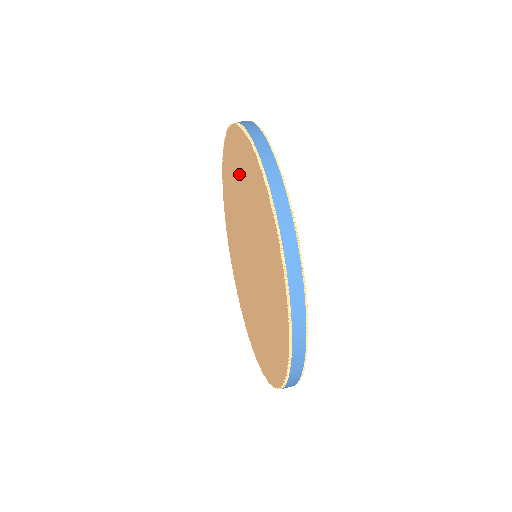
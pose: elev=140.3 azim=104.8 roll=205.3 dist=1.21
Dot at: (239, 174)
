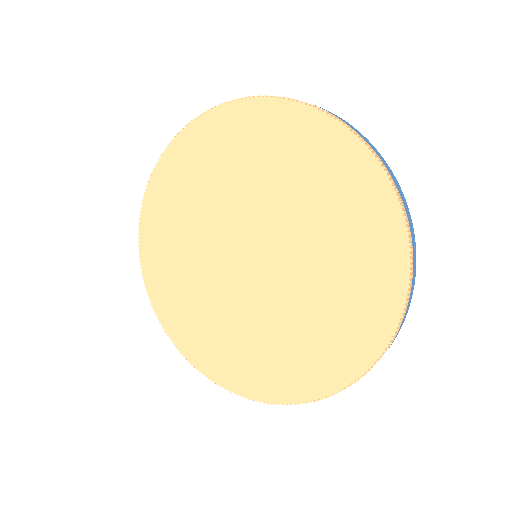
Dot at: (208, 172)
